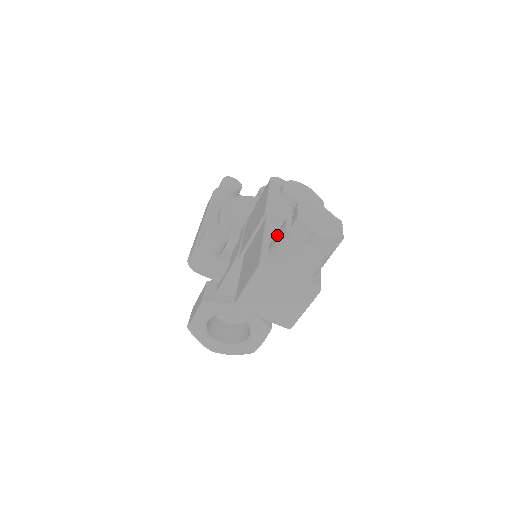
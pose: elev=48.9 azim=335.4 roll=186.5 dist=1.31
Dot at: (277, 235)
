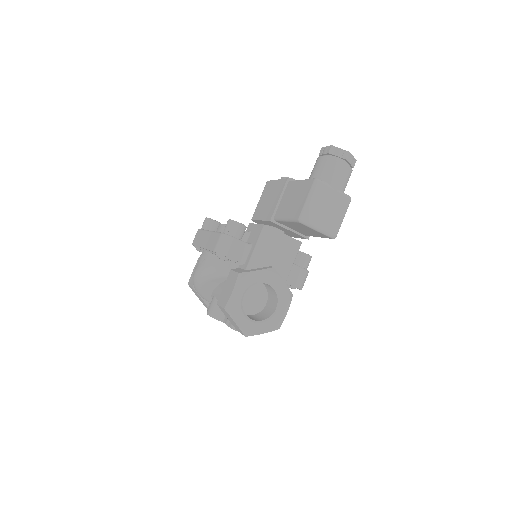
Dot at: (316, 166)
